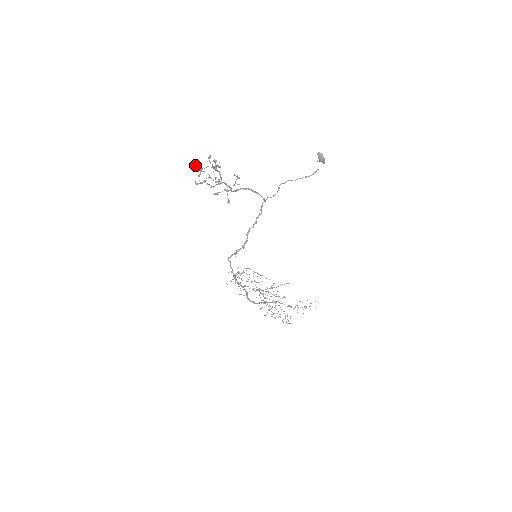
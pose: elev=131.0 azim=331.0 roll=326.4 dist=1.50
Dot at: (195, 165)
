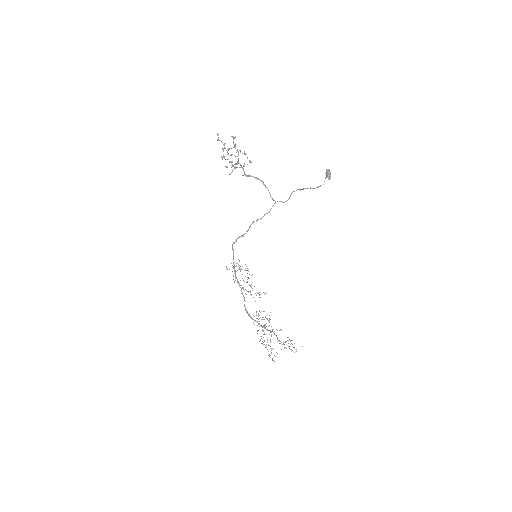
Dot at: occluded
